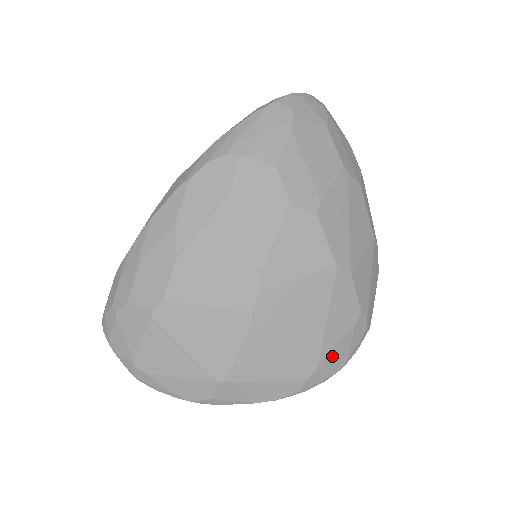
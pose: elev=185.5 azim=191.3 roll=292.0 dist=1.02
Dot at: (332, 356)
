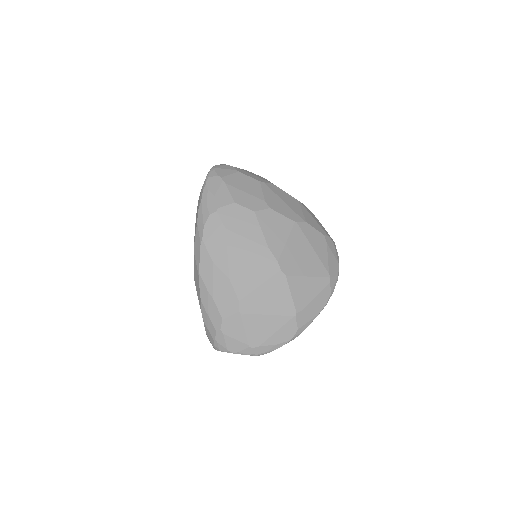
Dot at: (330, 264)
